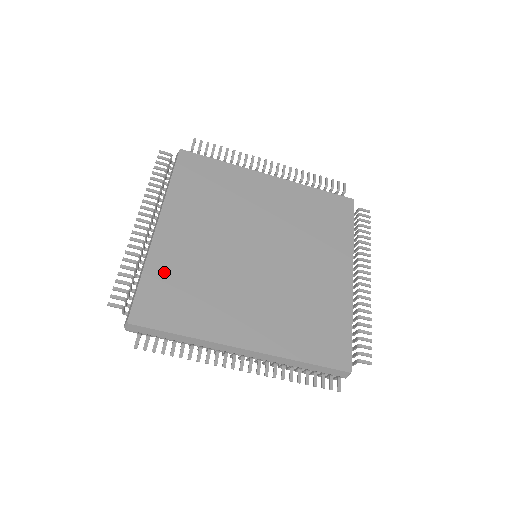
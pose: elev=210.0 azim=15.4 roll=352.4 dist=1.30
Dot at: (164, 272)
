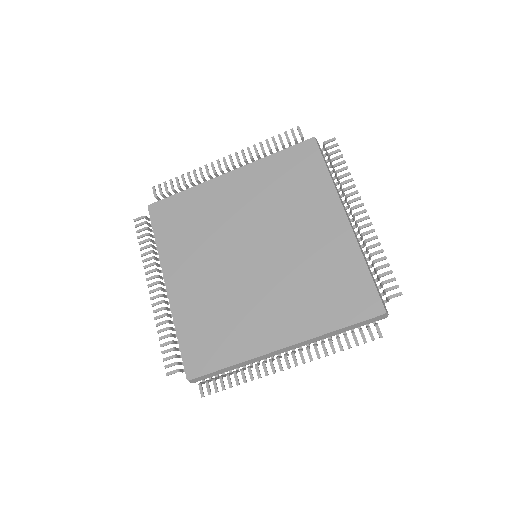
Dot at: (191, 323)
